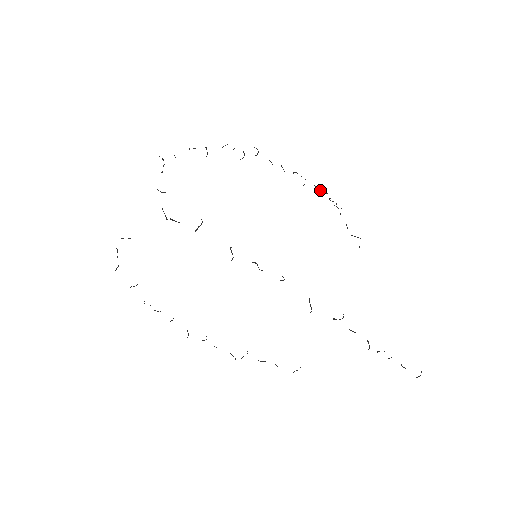
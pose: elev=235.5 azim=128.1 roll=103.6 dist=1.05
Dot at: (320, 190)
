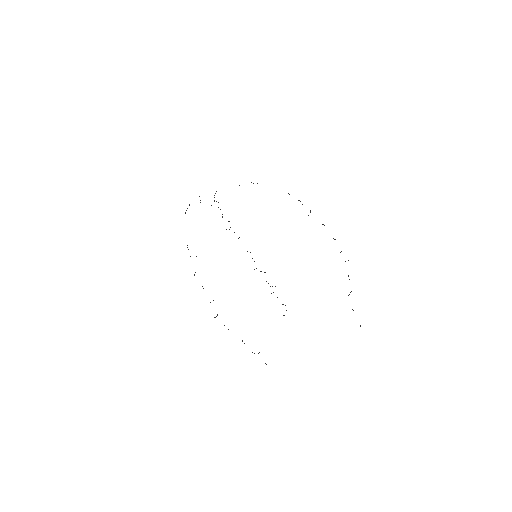
Dot at: (265, 272)
